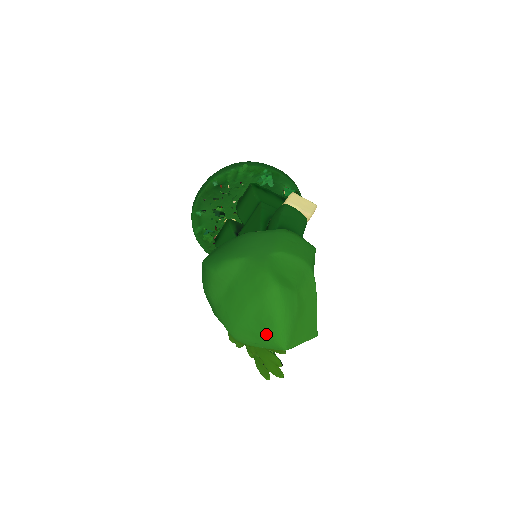
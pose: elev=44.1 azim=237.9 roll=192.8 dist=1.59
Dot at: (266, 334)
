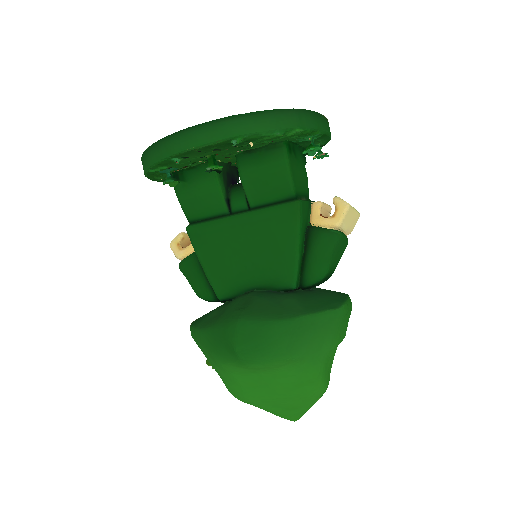
Dot at: (286, 416)
